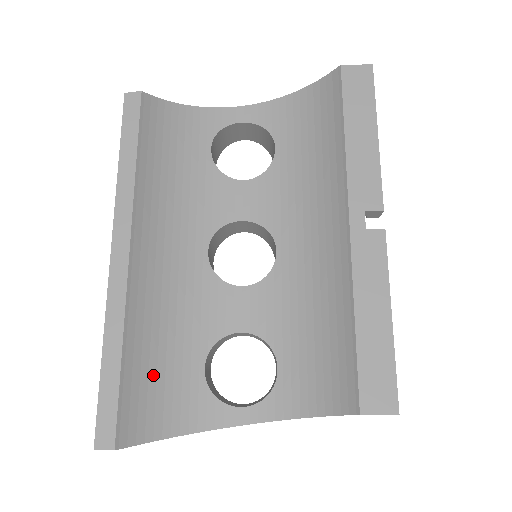
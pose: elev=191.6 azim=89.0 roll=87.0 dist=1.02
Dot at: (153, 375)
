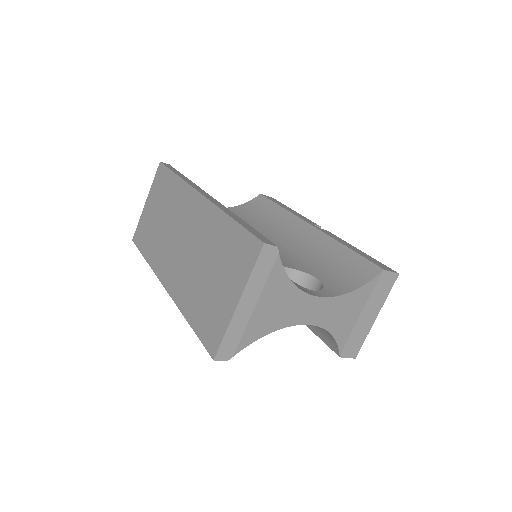
Dot at: occluded
